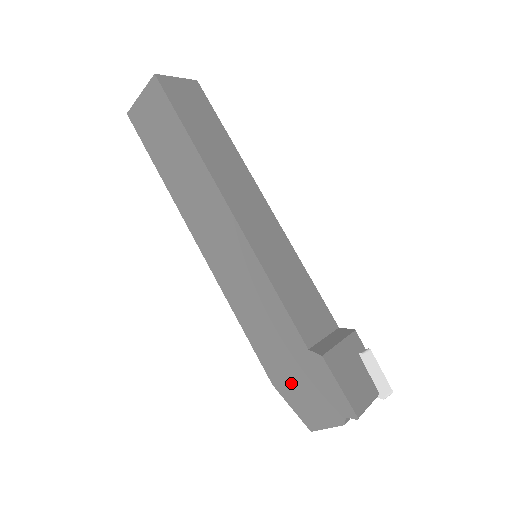
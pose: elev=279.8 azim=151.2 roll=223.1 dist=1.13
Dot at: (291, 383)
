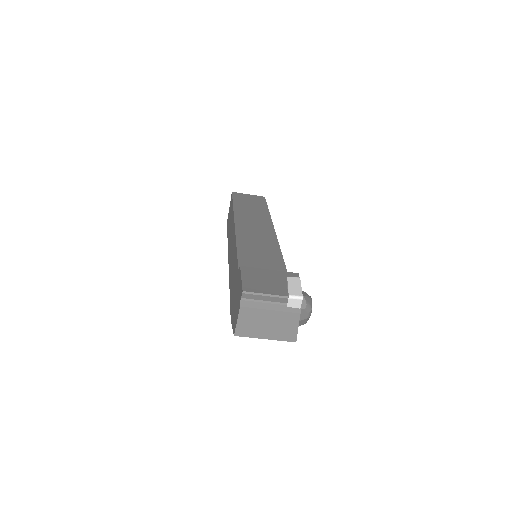
Dot at: (234, 306)
